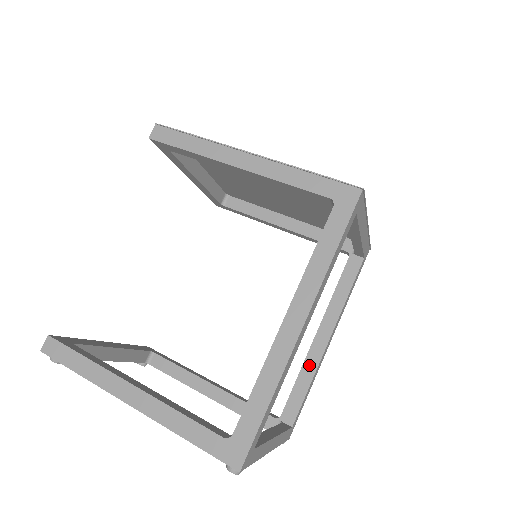
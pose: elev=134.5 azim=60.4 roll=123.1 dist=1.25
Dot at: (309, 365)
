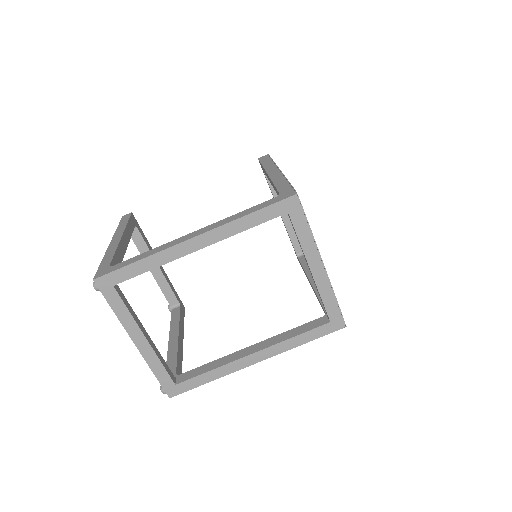
Dot at: (226, 359)
